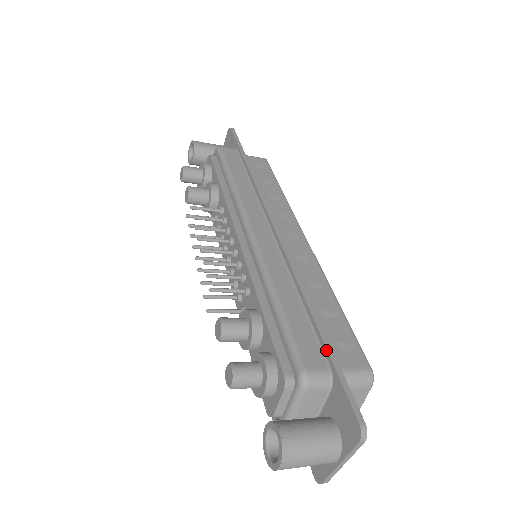
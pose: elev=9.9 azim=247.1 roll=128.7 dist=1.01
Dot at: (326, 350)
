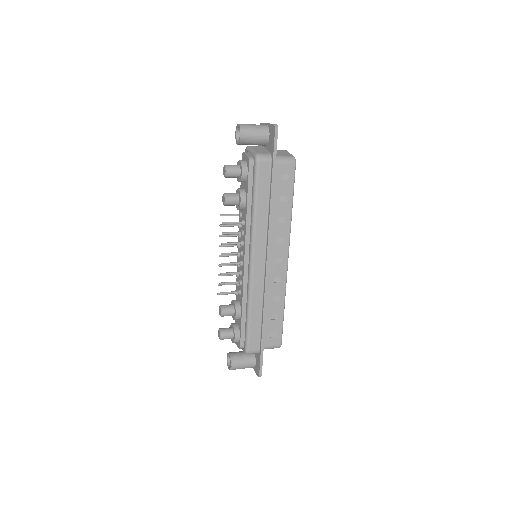
Dot at: (261, 344)
